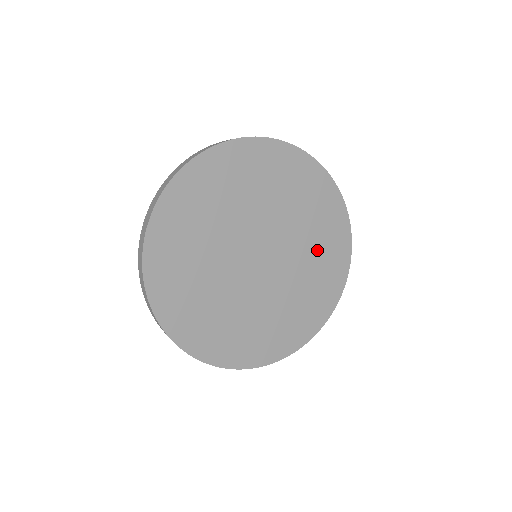
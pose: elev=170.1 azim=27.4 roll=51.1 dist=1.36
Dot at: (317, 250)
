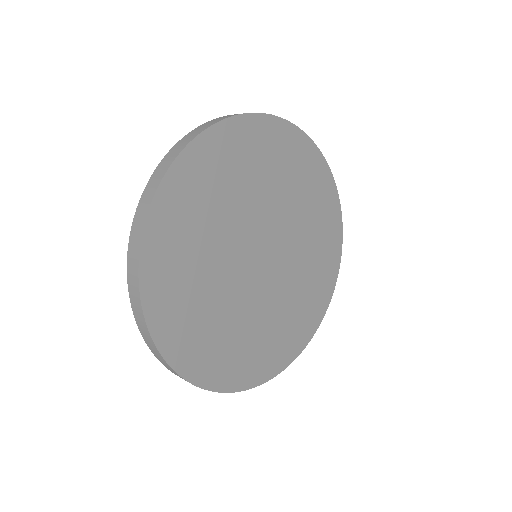
Dot at: (301, 196)
